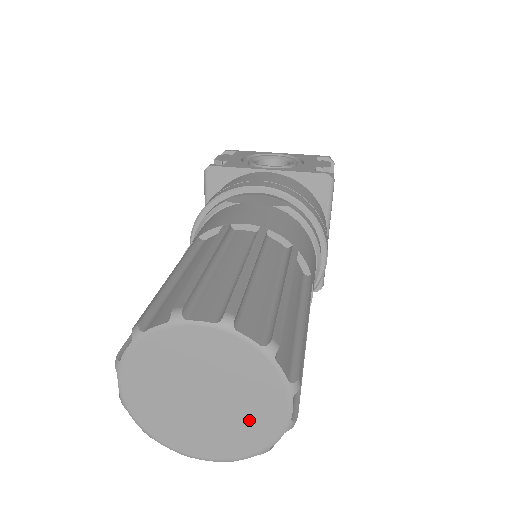
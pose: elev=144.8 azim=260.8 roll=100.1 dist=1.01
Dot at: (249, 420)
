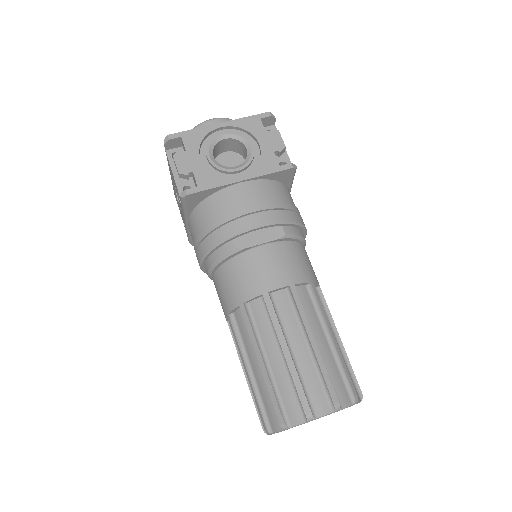
Dot at: occluded
